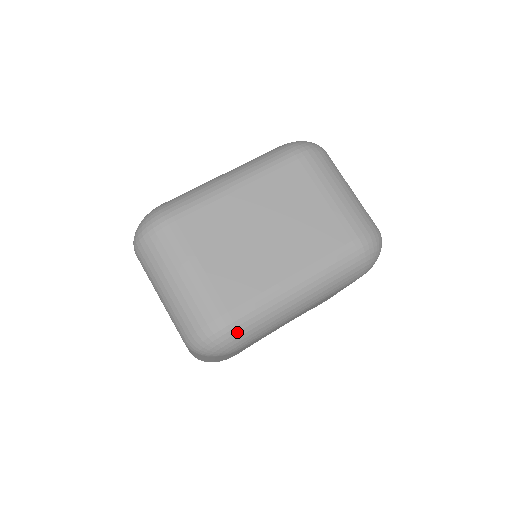
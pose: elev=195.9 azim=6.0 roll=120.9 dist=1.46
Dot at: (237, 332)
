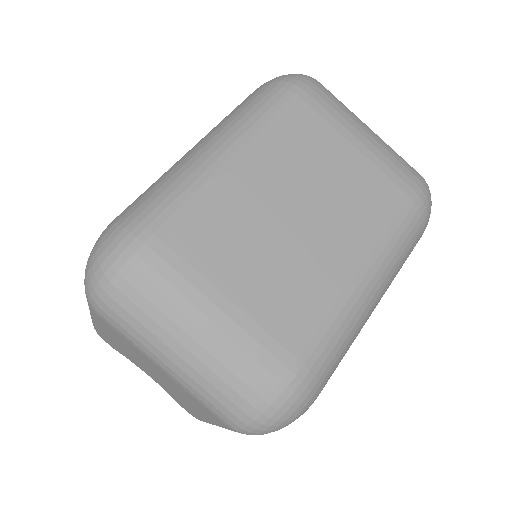
Dot at: (316, 383)
